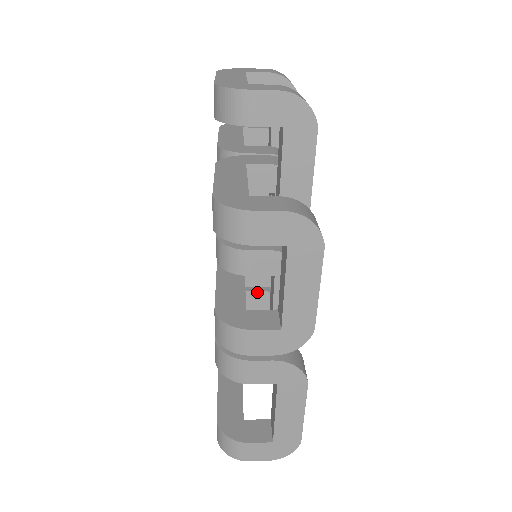
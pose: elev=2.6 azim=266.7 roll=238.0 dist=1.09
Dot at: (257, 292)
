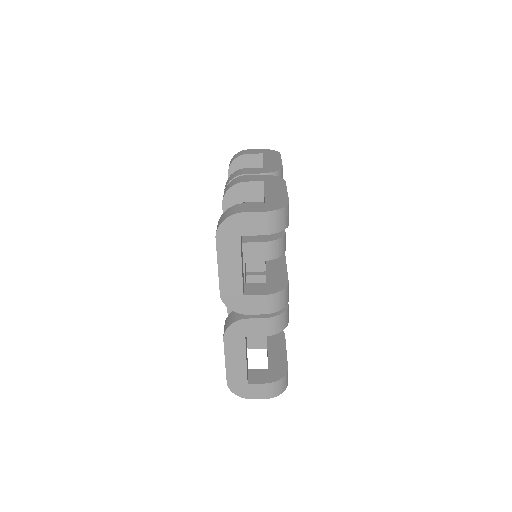
Dot at: occluded
